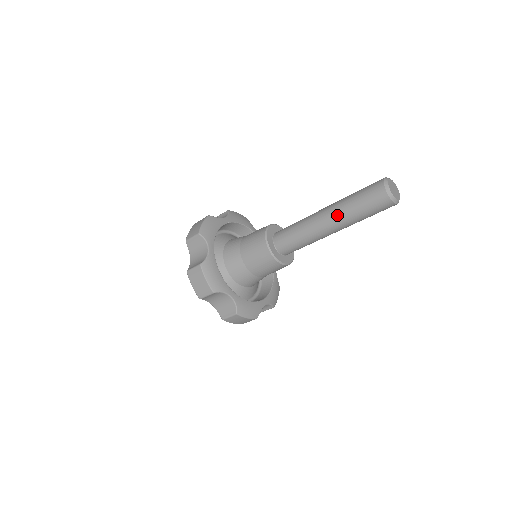
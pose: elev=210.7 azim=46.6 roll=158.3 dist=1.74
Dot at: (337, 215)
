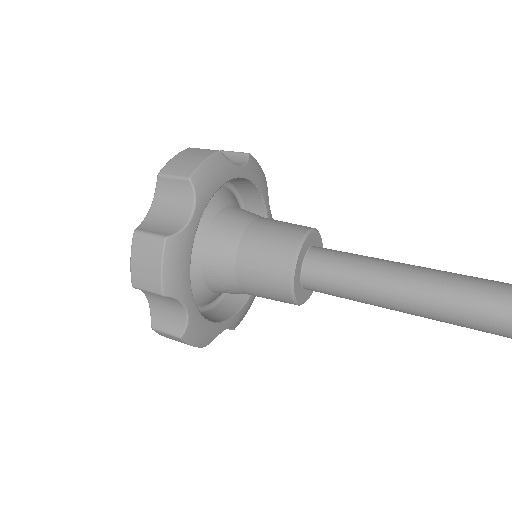
Dot at: (443, 321)
